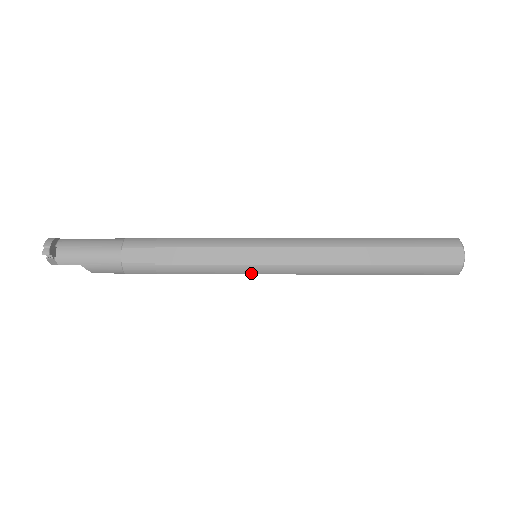
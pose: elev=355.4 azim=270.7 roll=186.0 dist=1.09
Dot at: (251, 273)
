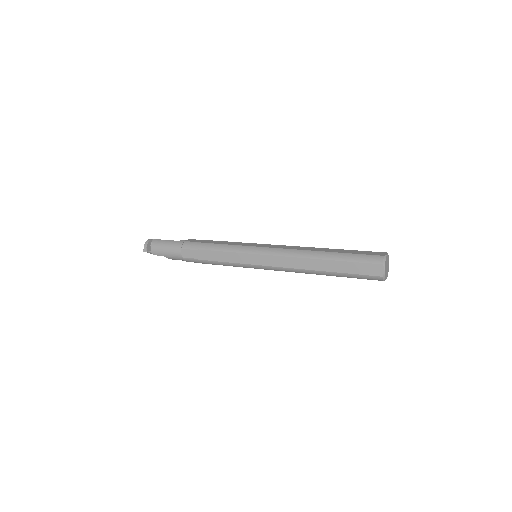
Dot at: occluded
